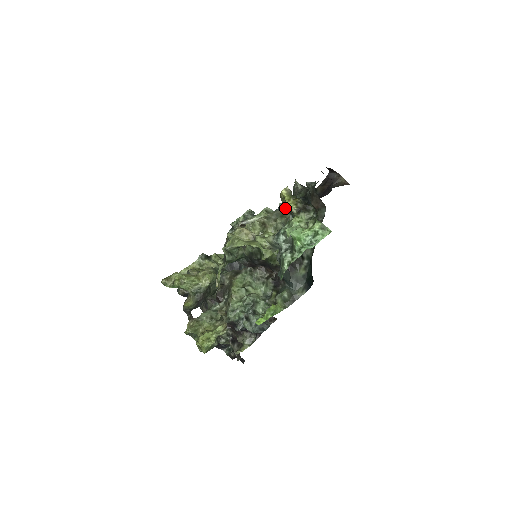
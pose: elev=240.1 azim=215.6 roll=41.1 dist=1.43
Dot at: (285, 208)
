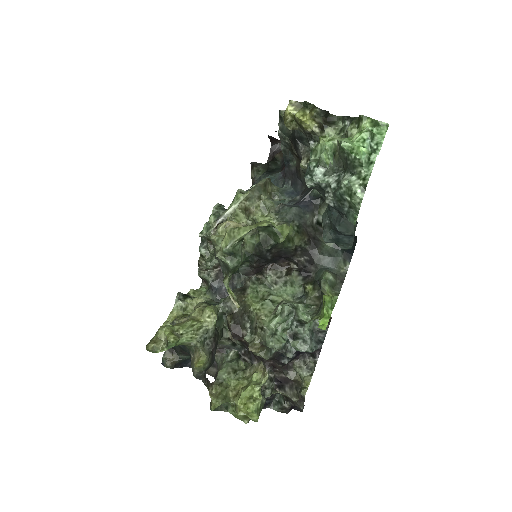
Dot at: (264, 178)
